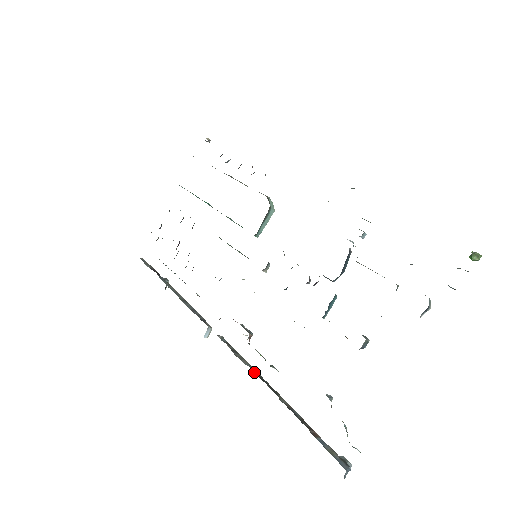
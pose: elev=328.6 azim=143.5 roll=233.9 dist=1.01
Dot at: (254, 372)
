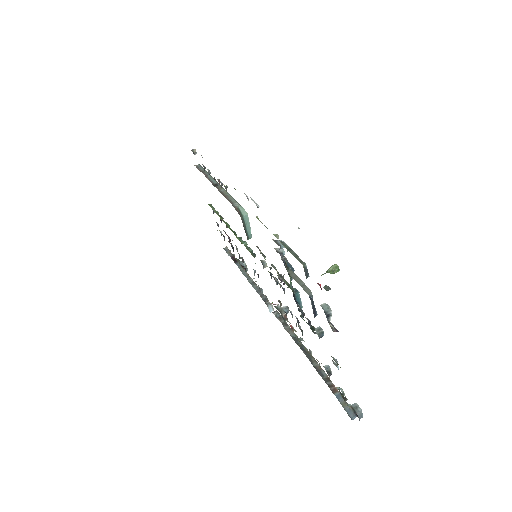
Dot at: (296, 342)
